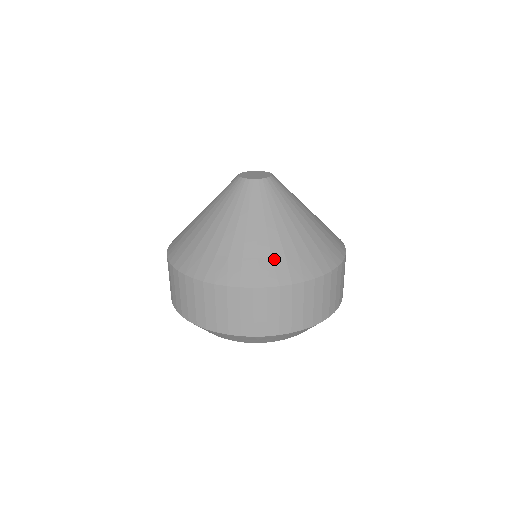
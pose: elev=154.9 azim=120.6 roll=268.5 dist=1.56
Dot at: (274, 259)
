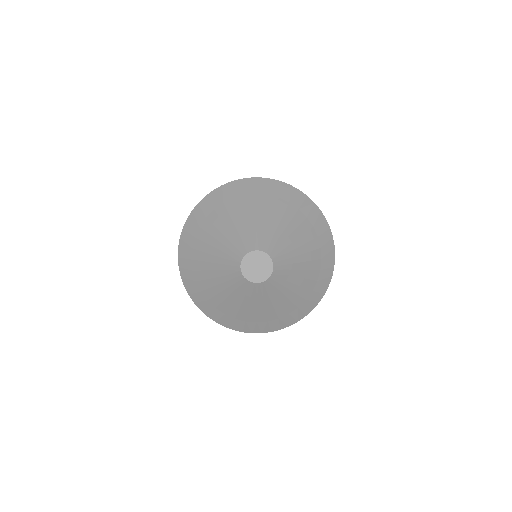
Dot at: (236, 320)
